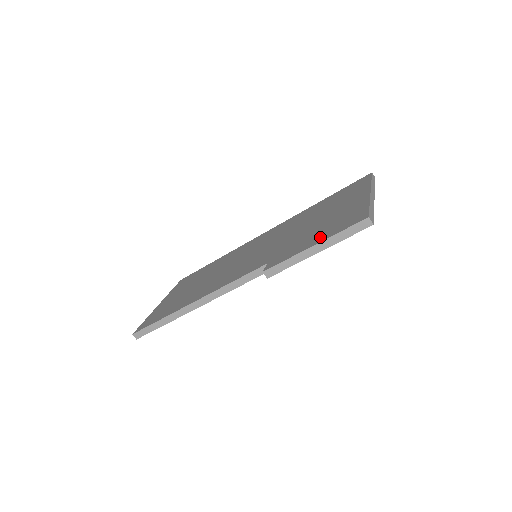
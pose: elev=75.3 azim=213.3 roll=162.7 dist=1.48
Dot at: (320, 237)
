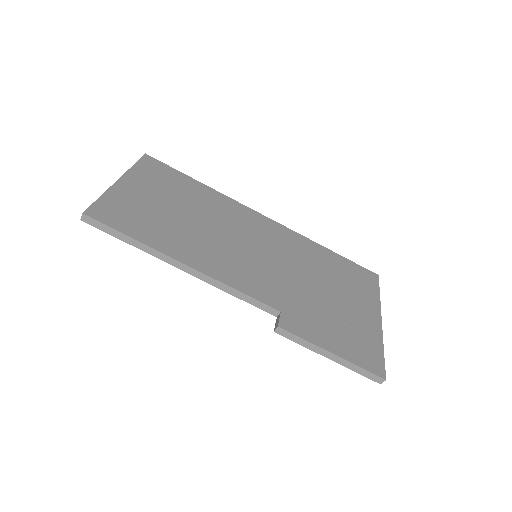
Dot at: (340, 345)
